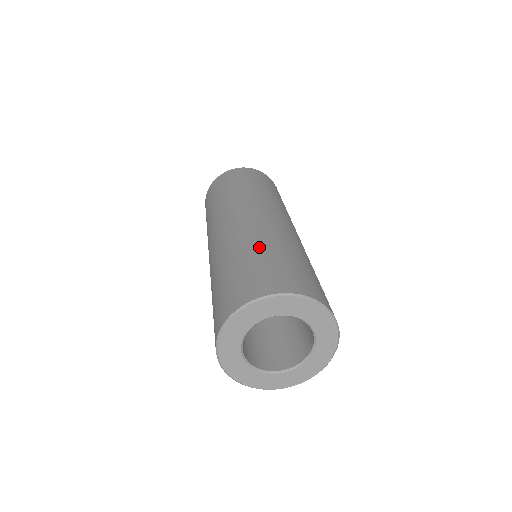
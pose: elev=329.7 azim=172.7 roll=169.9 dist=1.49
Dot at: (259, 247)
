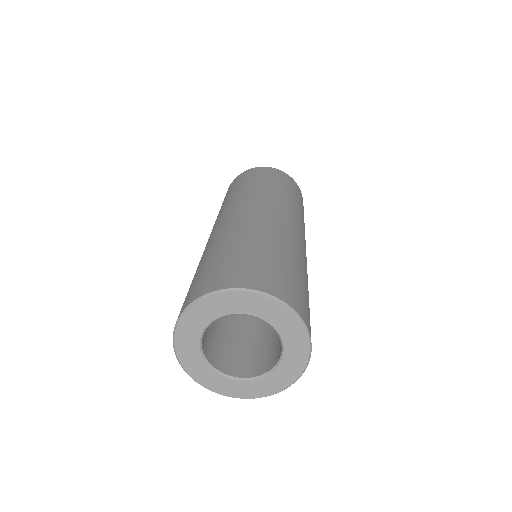
Dot at: (258, 242)
